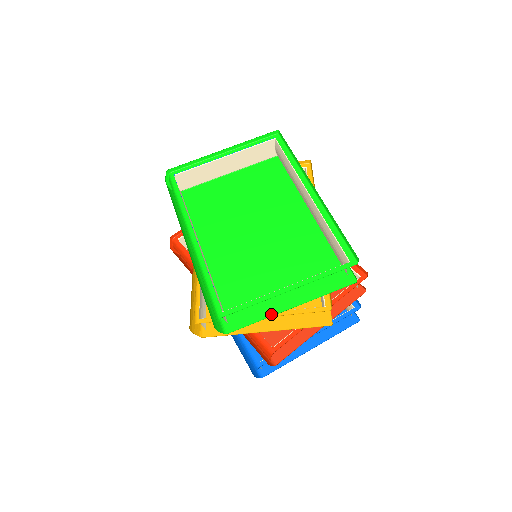
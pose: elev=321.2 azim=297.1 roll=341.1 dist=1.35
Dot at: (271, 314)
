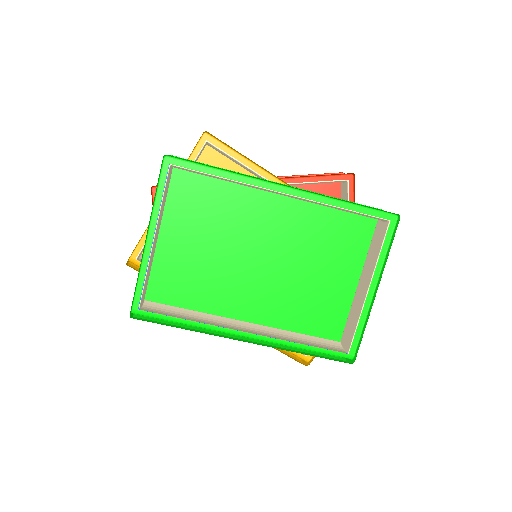
Dot at: occluded
